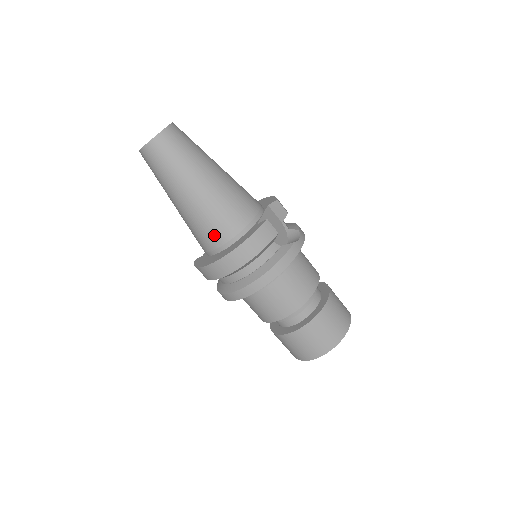
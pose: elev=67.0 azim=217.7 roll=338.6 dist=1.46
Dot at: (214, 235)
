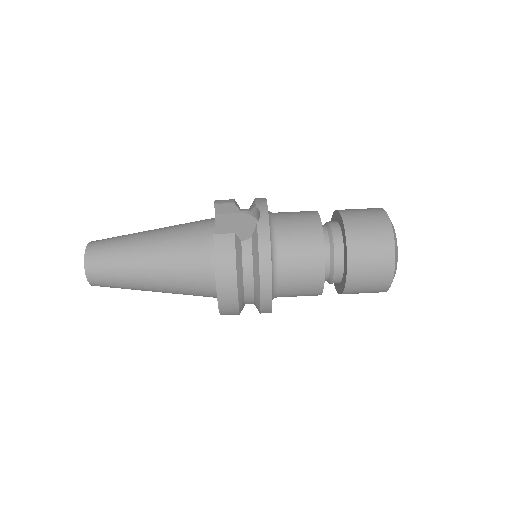
Dot at: (198, 285)
